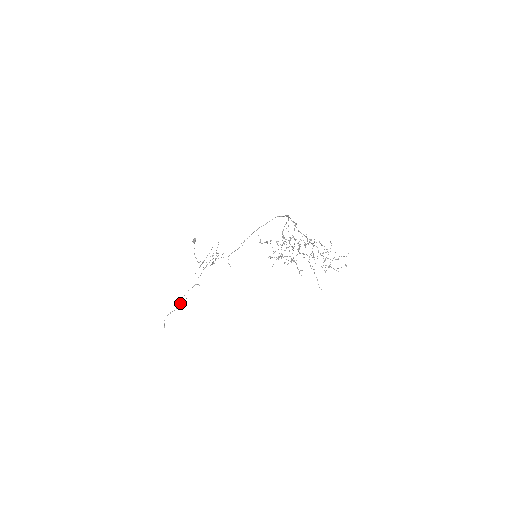
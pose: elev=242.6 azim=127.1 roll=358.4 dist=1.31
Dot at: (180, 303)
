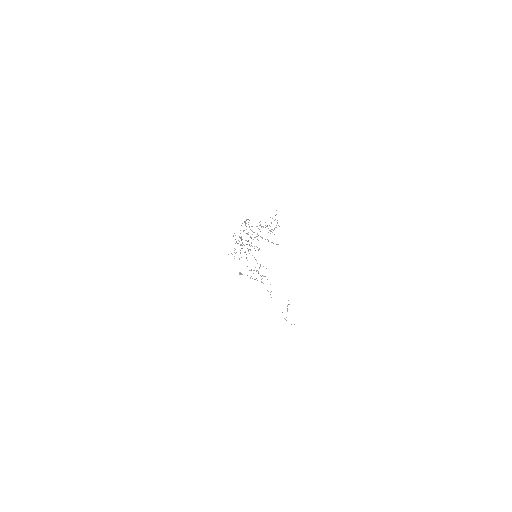
Dot at: occluded
